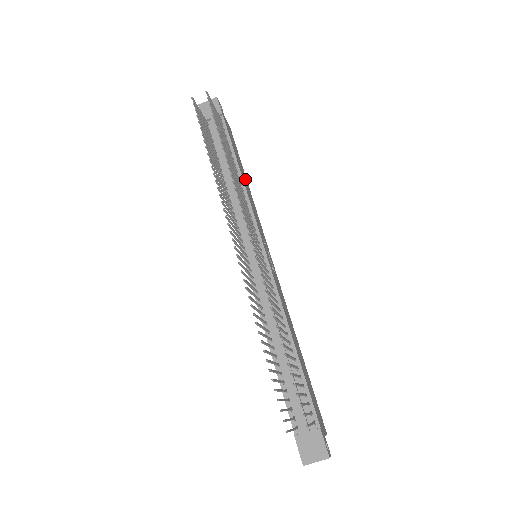
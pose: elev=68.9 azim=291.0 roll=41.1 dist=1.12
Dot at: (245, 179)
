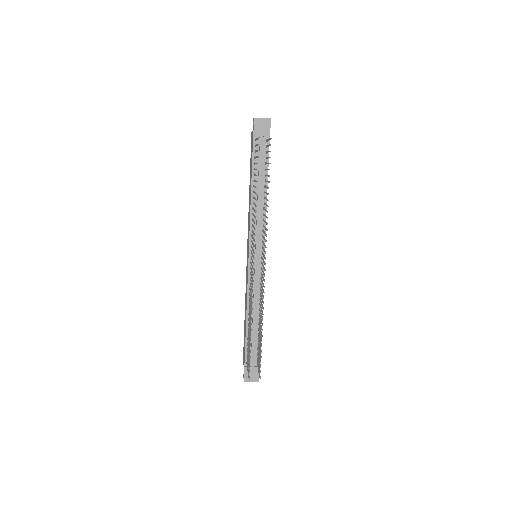
Dot at: occluded
